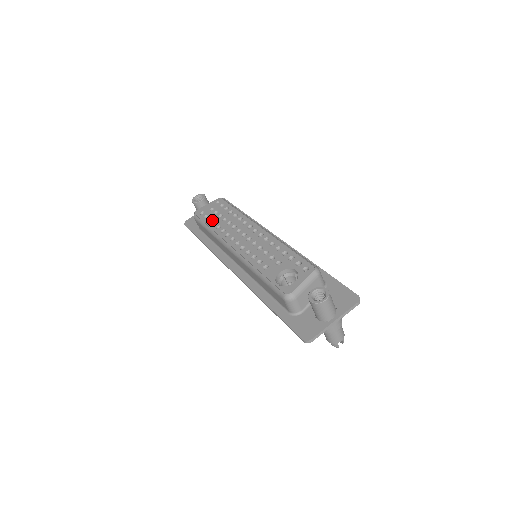
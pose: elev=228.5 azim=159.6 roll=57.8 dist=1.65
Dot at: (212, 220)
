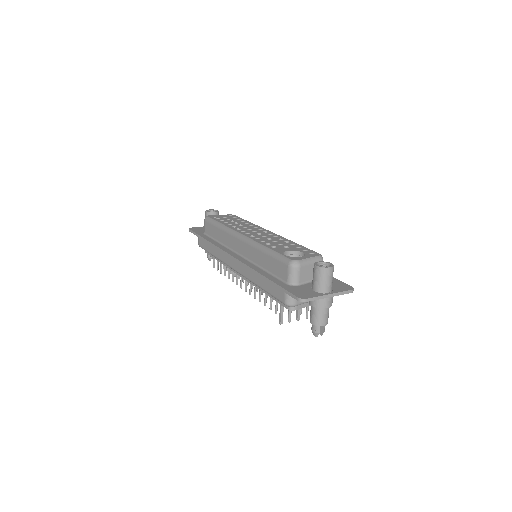
Dot at: (224, 221)
